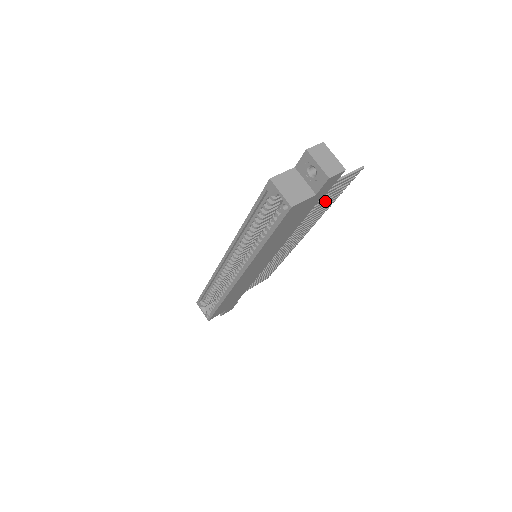
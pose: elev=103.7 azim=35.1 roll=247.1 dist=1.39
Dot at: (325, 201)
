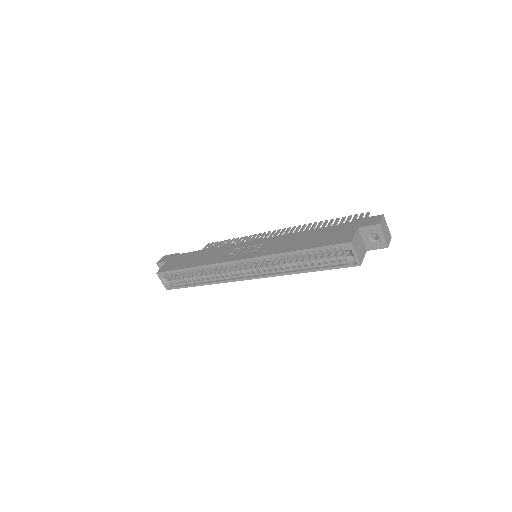
Dot at: occluded
